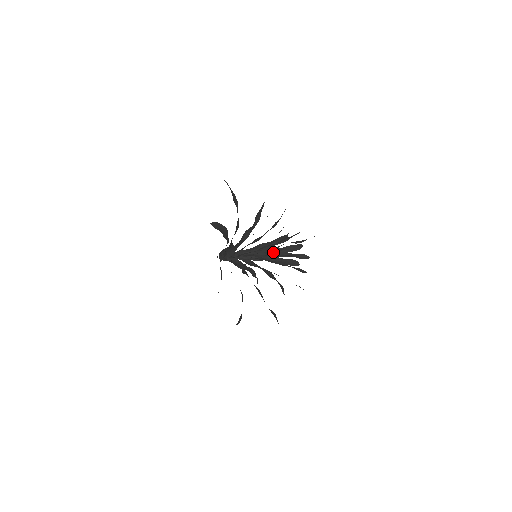
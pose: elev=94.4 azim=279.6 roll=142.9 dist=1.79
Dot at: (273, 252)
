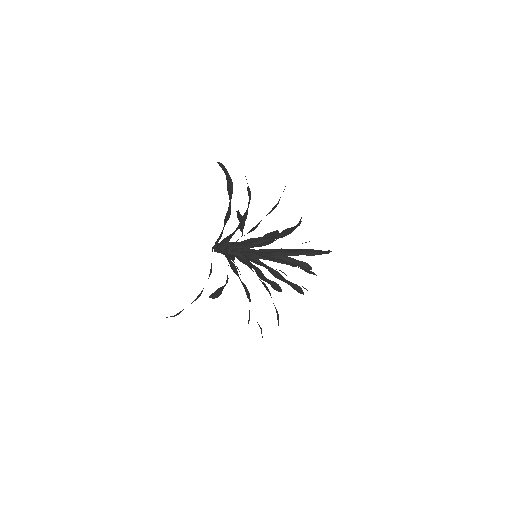
Dot at: (276, 258)
